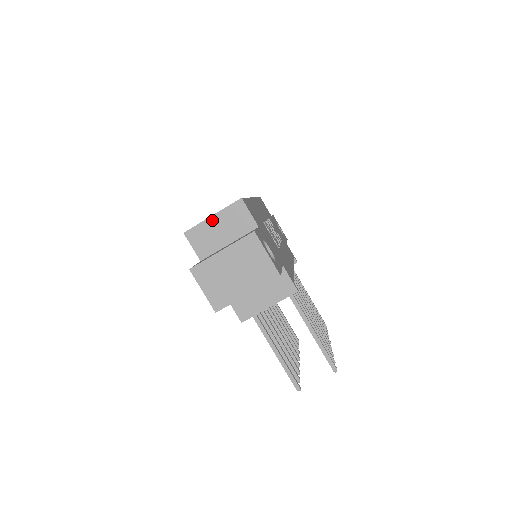
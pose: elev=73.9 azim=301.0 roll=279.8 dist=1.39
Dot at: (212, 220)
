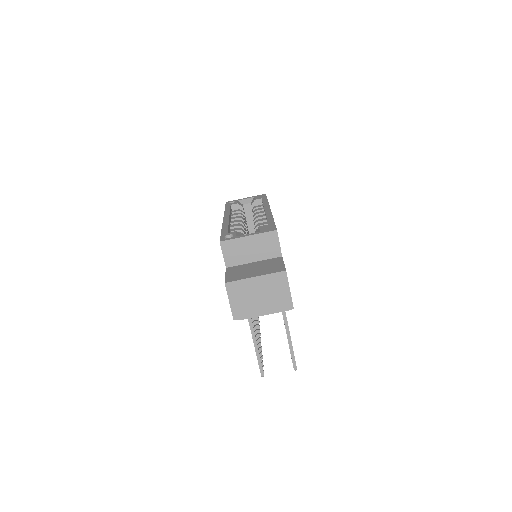
Dot at: (247, 239)
